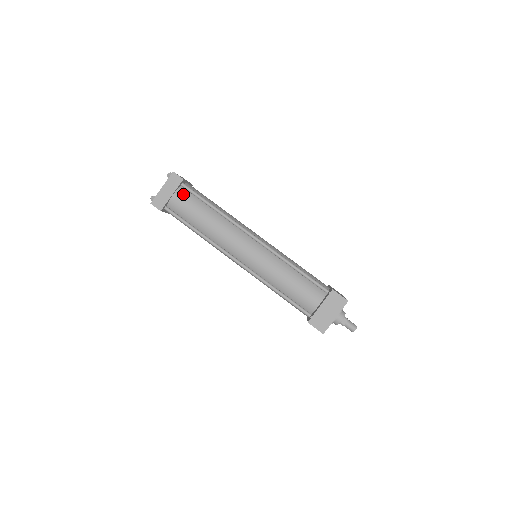
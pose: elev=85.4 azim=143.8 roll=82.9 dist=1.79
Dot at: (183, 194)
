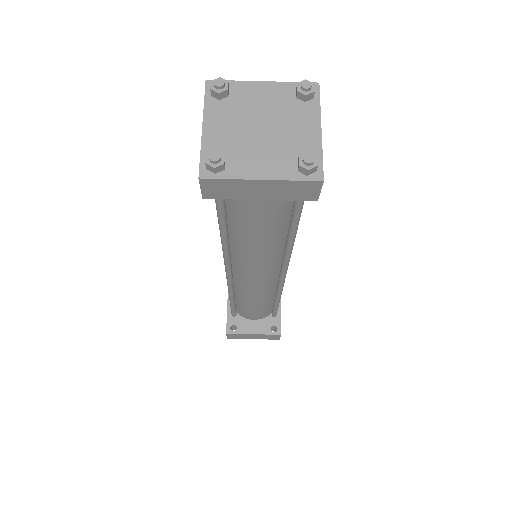
Dot at: (280, 204)
